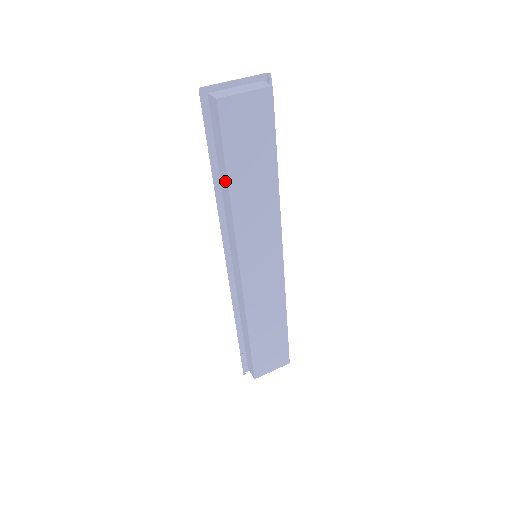
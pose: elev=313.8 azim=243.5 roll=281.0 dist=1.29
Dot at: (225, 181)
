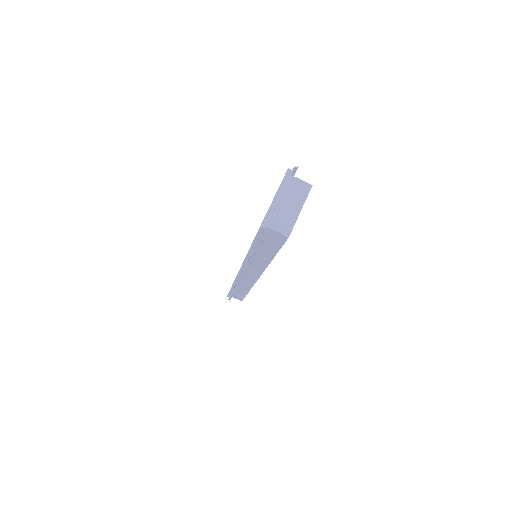
Dot at: (267, 257)
